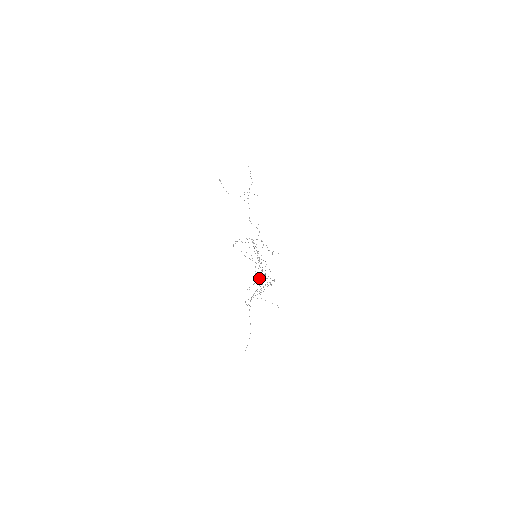
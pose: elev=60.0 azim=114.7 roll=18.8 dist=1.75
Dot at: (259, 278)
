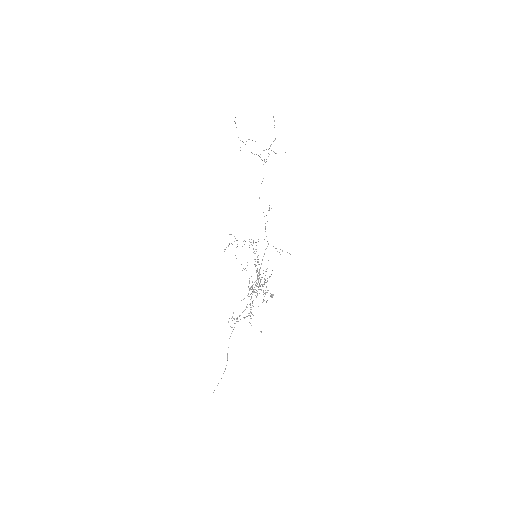
Dot at: (252, 294)
